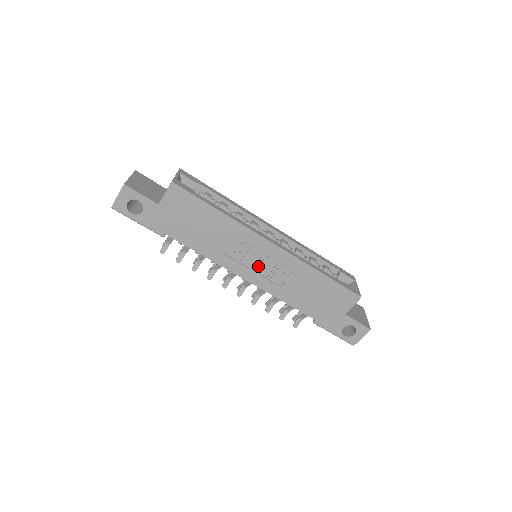
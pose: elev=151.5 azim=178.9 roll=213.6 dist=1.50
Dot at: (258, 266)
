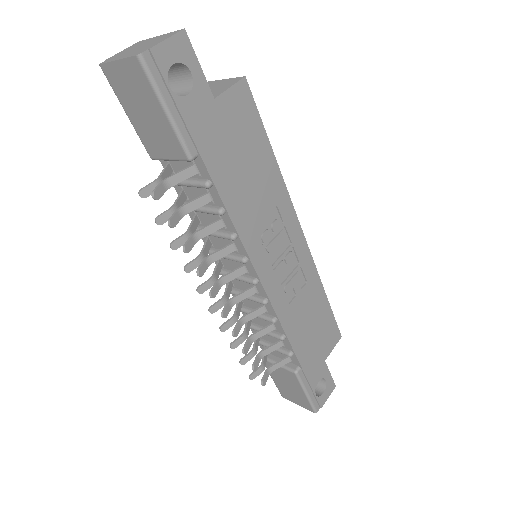
Dot at: (280, 263)
